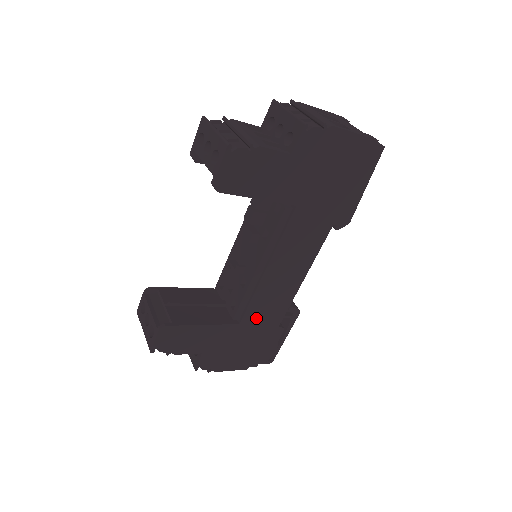
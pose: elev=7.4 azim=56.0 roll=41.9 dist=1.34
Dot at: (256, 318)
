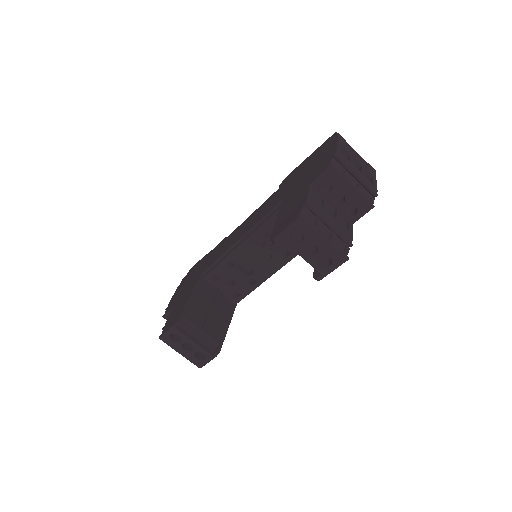
Dot at: occluded
